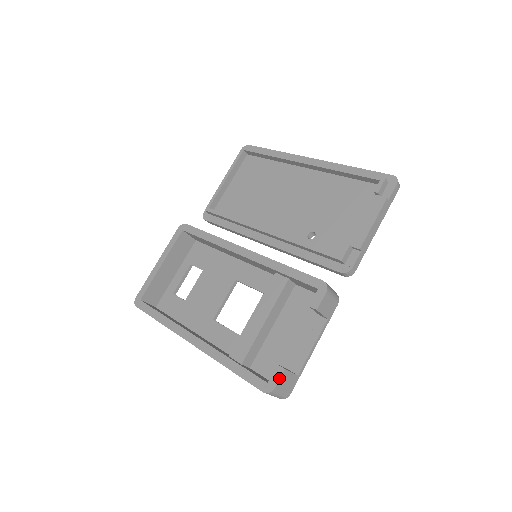
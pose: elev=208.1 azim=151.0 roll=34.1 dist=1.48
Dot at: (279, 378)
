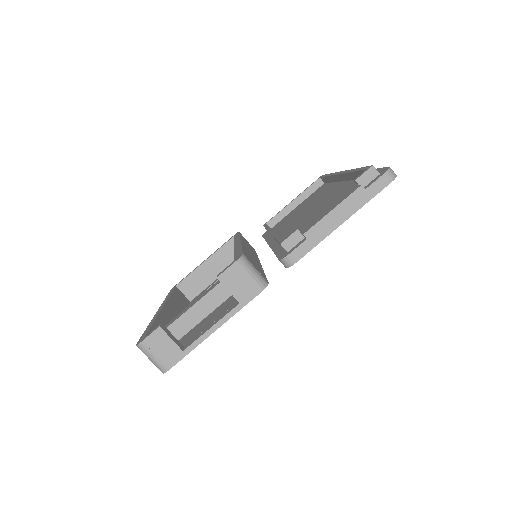
Dot at: (151, 333)
